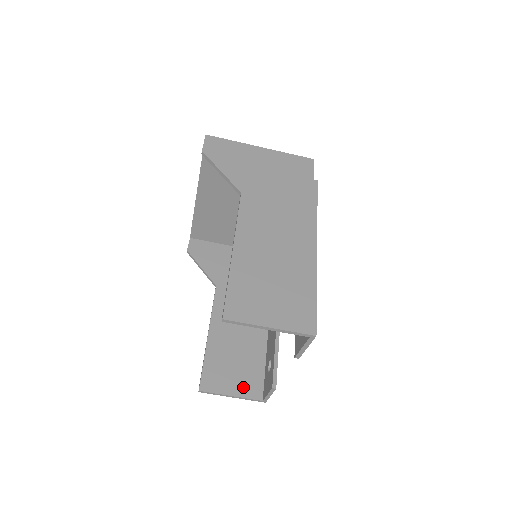
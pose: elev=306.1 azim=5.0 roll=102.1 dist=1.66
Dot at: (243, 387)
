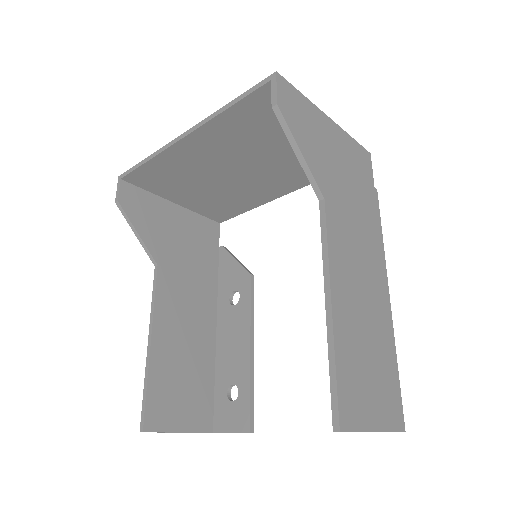
Dot at: (193, 417)
